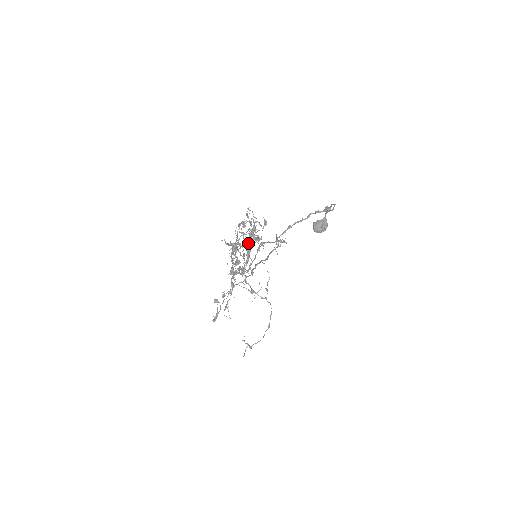
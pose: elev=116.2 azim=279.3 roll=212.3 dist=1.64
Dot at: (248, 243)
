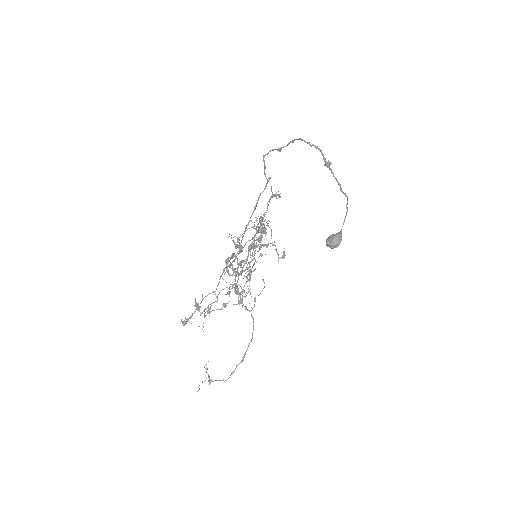
Dot at: (252, 239)
